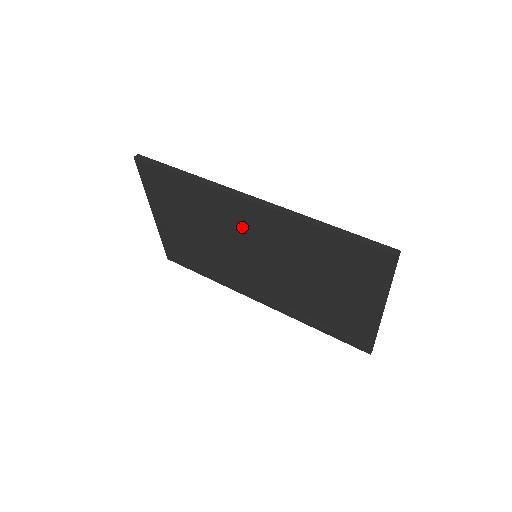
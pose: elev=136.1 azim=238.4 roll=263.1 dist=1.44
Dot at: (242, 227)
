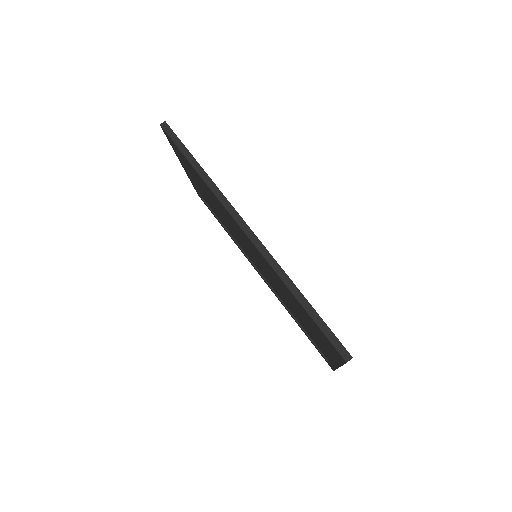
Dot at: (243, 236)
